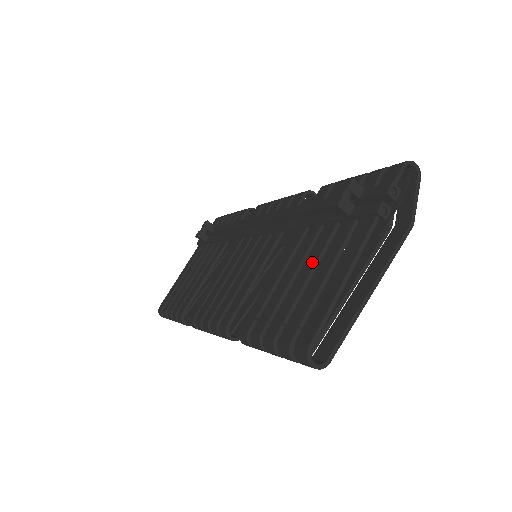
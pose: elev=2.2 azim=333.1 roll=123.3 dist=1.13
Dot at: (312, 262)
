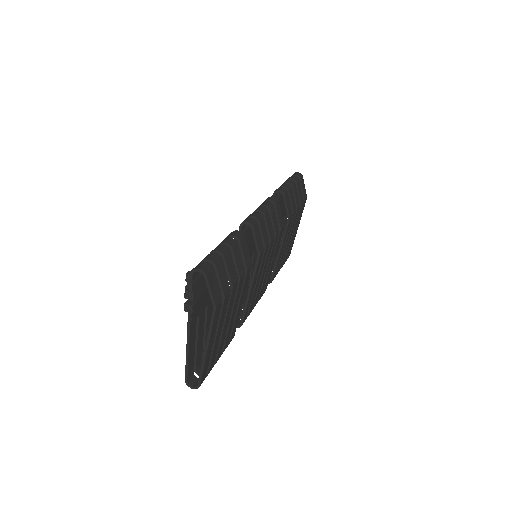
Dot at: (206, 314)
